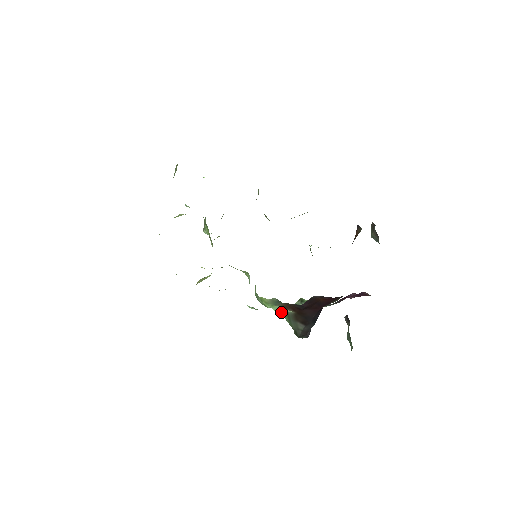
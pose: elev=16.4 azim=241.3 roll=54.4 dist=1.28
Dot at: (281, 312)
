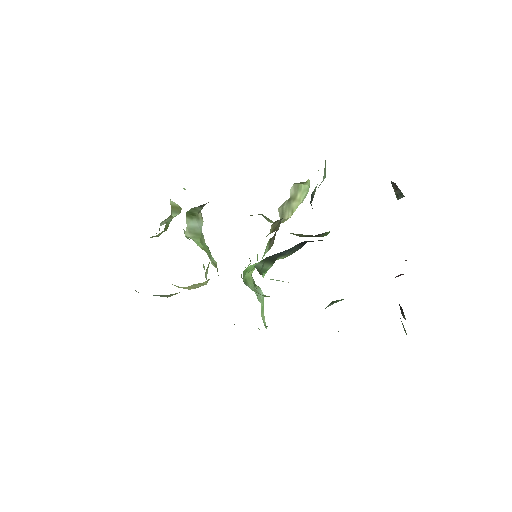
Dot at: occluded
